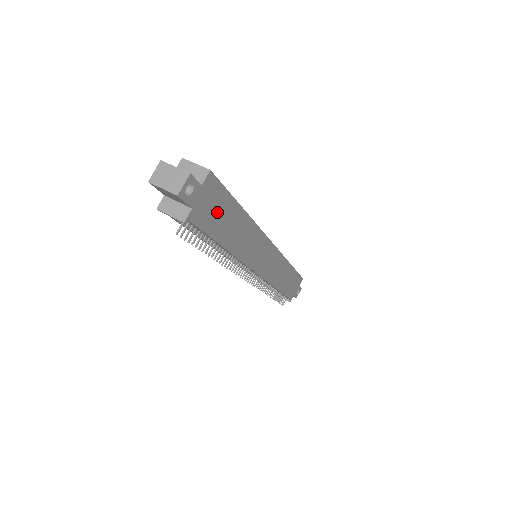
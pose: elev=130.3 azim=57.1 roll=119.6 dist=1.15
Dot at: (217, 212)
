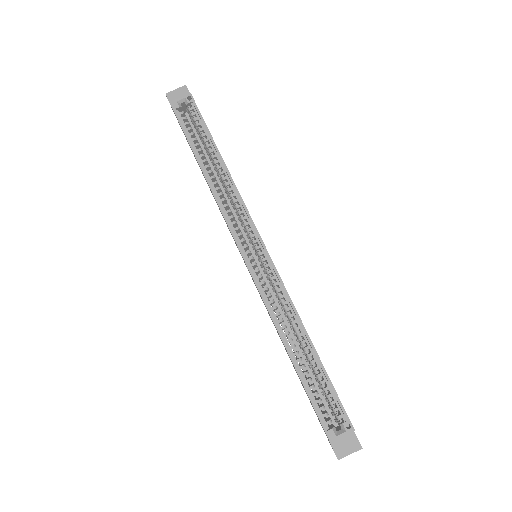
Dot at: occluded
